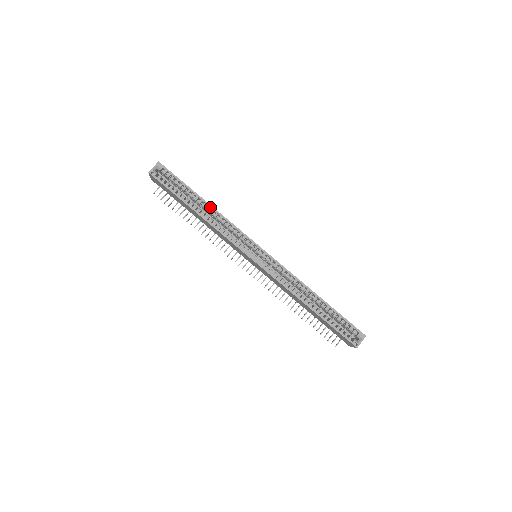
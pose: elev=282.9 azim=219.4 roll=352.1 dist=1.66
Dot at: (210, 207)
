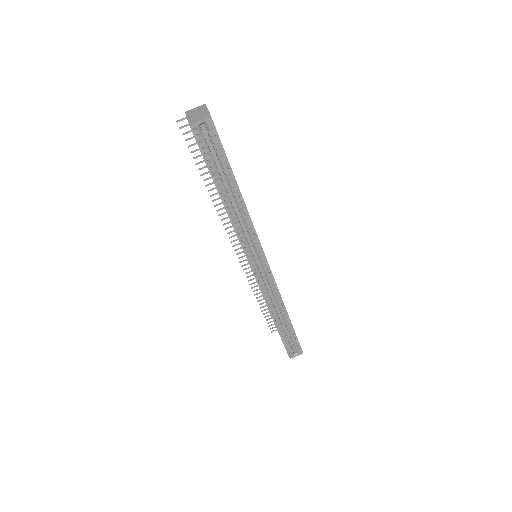
Dot at: (242, 202)
